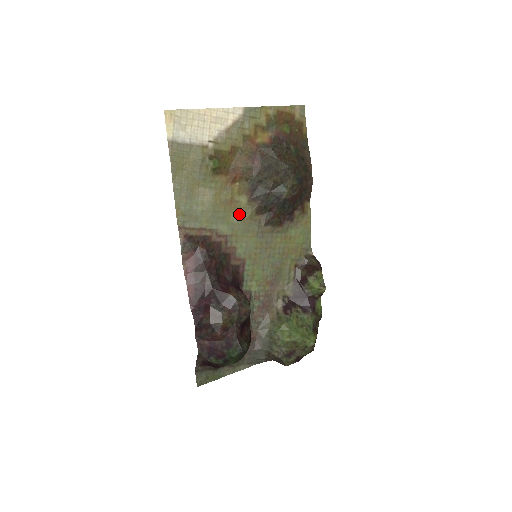
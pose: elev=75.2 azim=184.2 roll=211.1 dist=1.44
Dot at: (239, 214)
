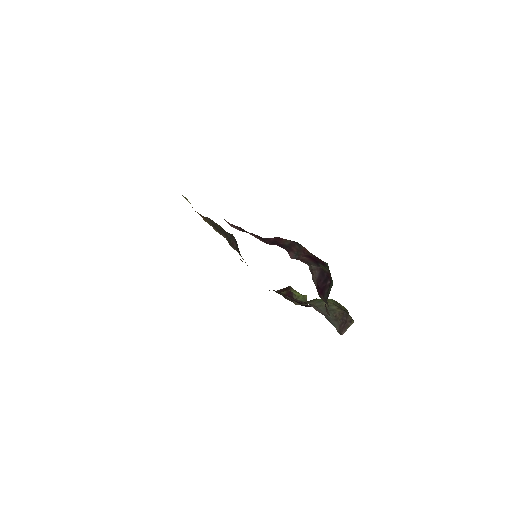
Dot at: occluded
